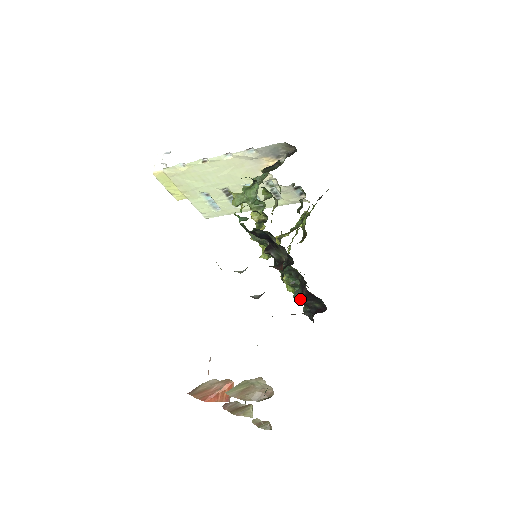
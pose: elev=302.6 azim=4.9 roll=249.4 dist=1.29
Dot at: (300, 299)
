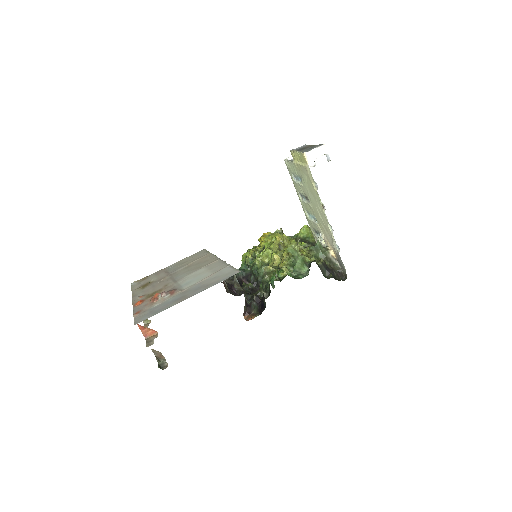
Dot at: (238, 275)
